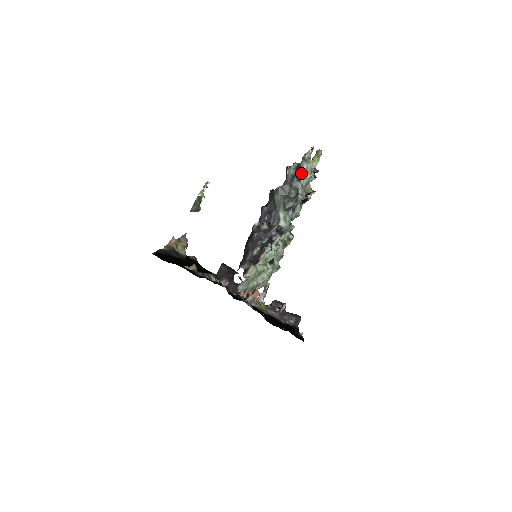
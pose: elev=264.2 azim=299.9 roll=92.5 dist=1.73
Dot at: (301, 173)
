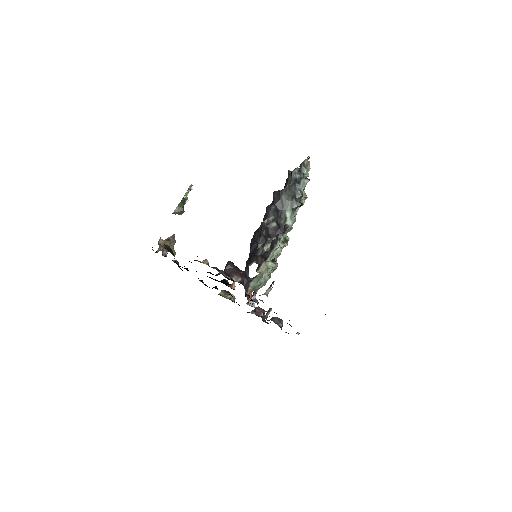
Dot at: (302, 178)
